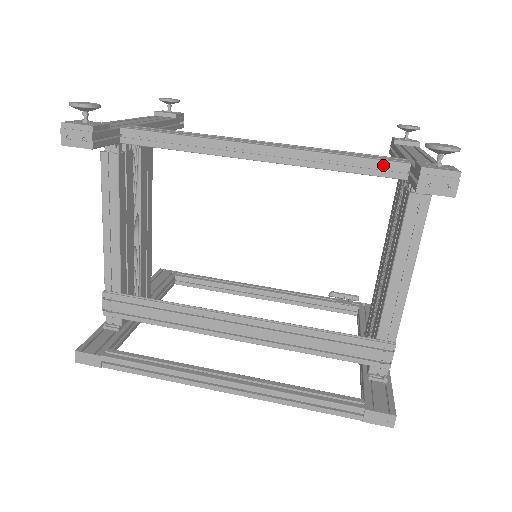
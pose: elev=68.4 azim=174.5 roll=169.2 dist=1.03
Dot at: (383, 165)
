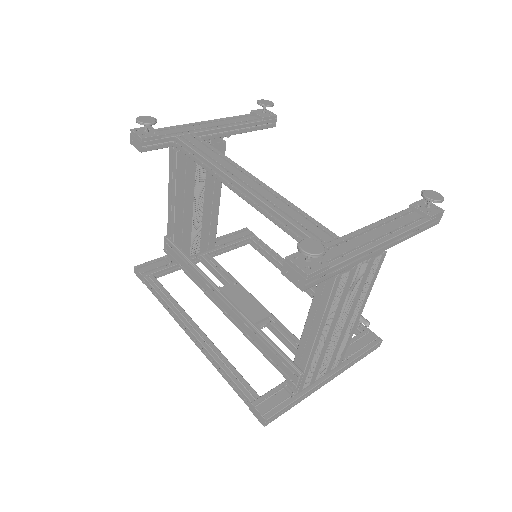
Dot at: (303, 236)
